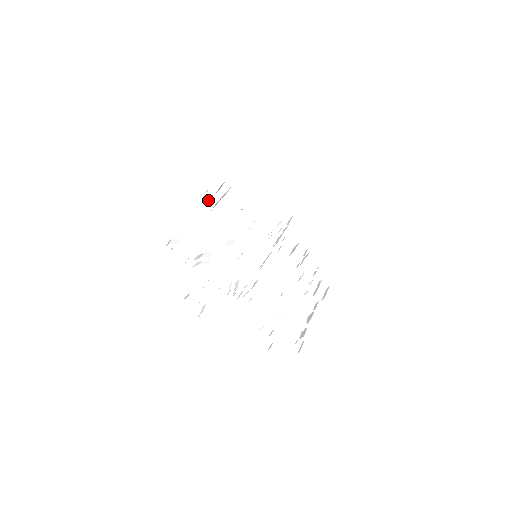
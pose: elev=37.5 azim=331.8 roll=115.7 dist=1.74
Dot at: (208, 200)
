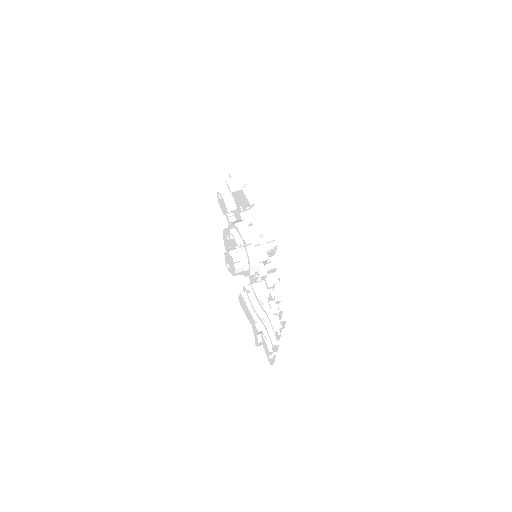
Dot at: occluded
